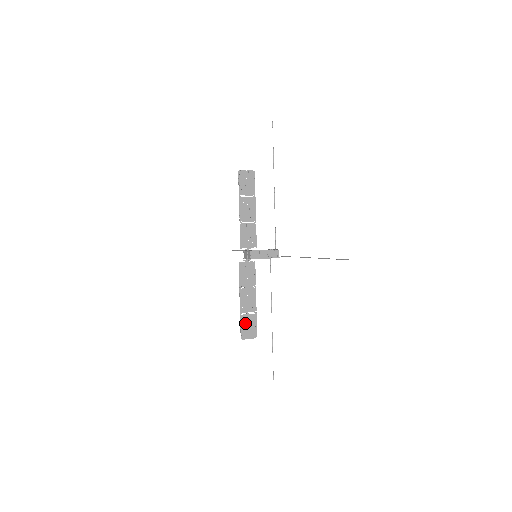
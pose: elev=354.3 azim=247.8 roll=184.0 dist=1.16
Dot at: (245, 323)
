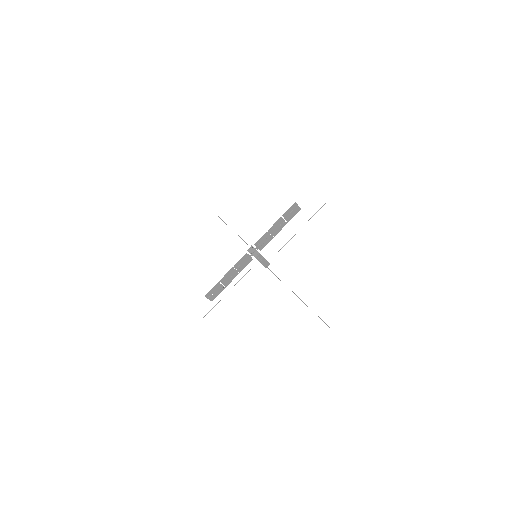
Dot at: (215, 289)
